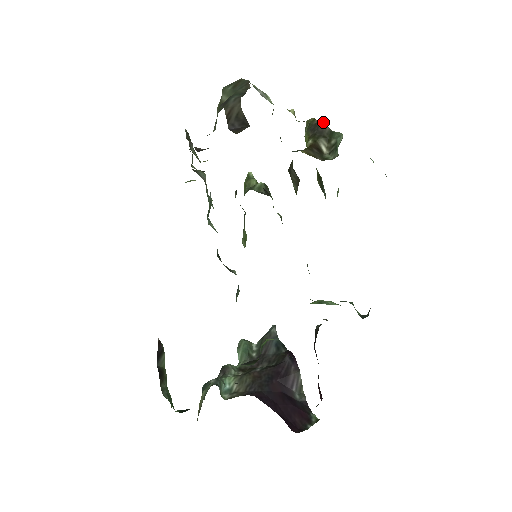
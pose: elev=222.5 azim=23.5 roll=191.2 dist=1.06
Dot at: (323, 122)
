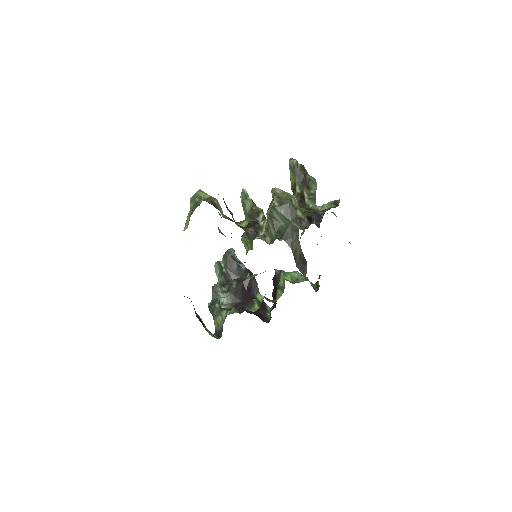
Dot at: (304, 168)
